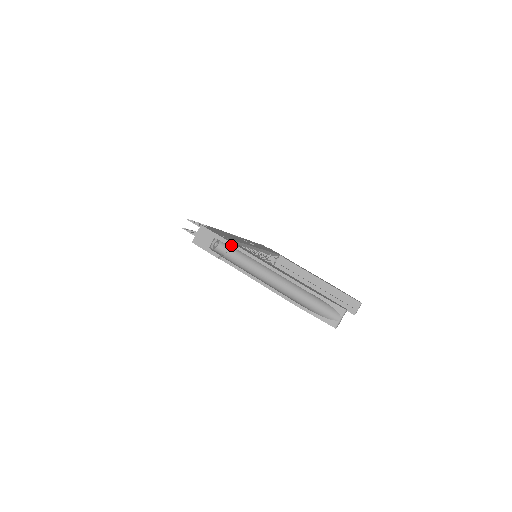
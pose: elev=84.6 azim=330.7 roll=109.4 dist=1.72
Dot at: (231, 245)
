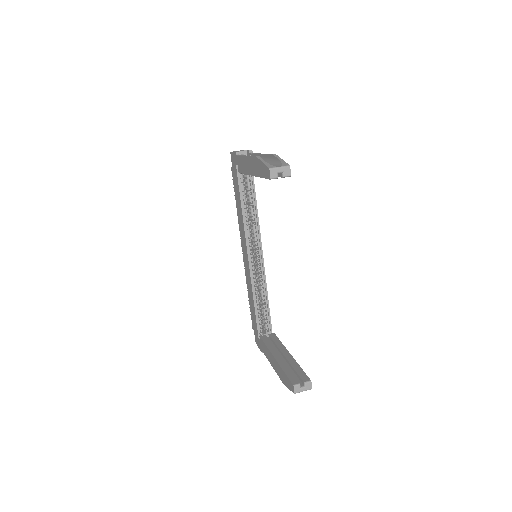
Dot at: (252, 153)
